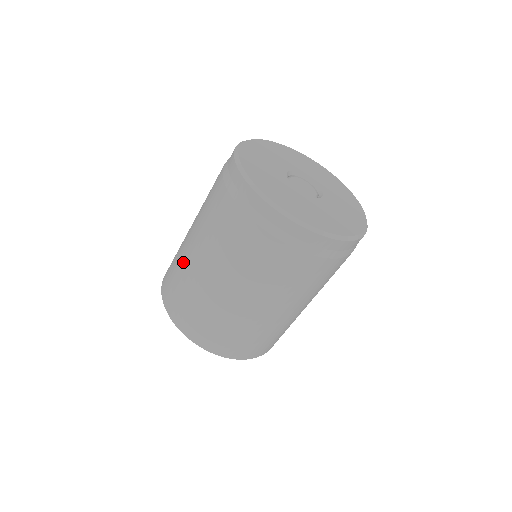
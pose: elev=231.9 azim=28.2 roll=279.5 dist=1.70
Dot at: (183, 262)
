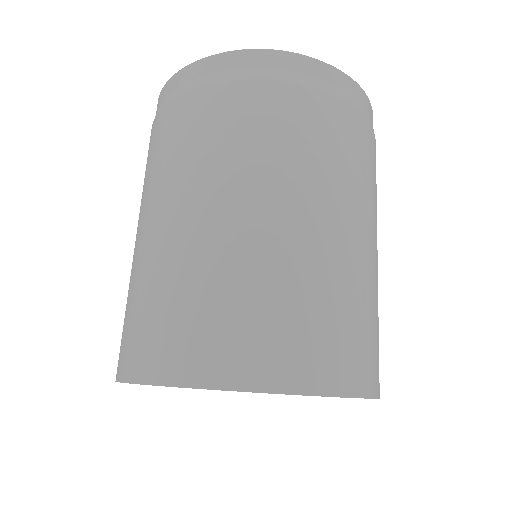
Dot at: (188, 259)
